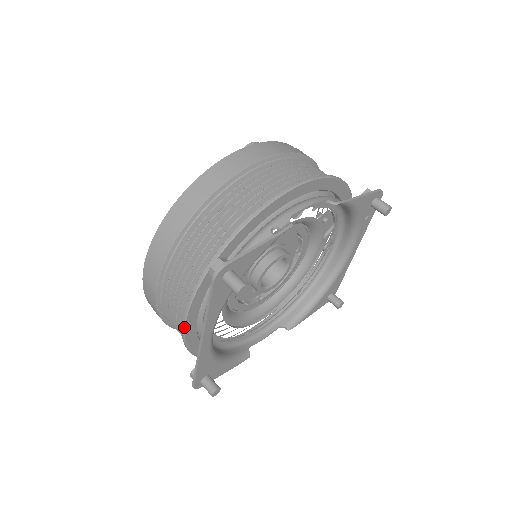
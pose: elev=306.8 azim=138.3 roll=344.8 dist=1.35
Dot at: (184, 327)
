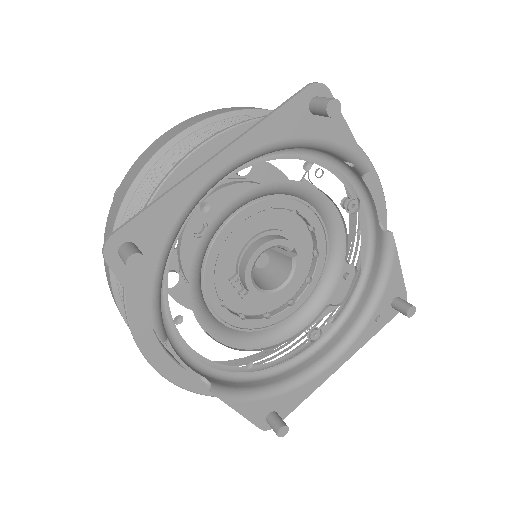
Dot at: (195, 150)
